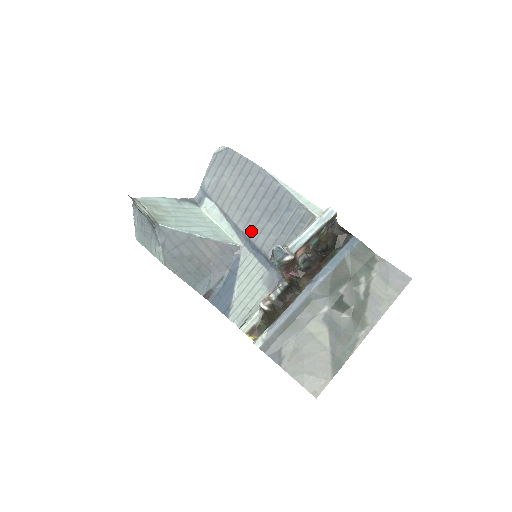
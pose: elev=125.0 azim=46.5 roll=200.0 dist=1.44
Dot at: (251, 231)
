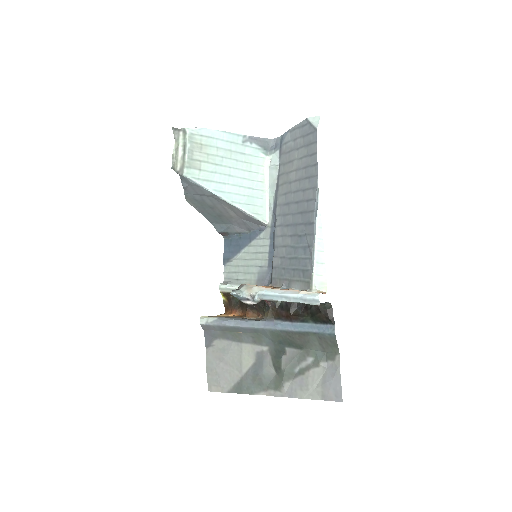
Dot at: (279, 225)
